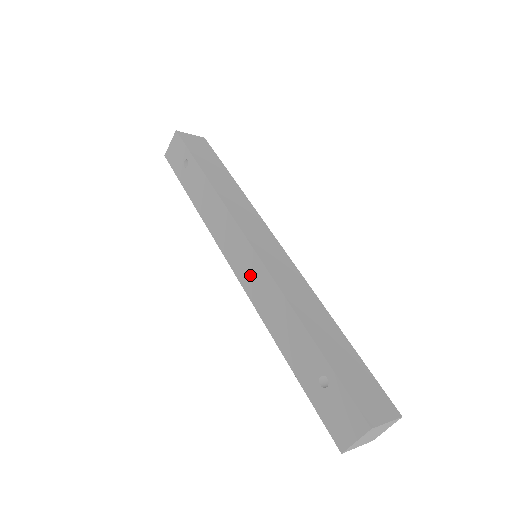
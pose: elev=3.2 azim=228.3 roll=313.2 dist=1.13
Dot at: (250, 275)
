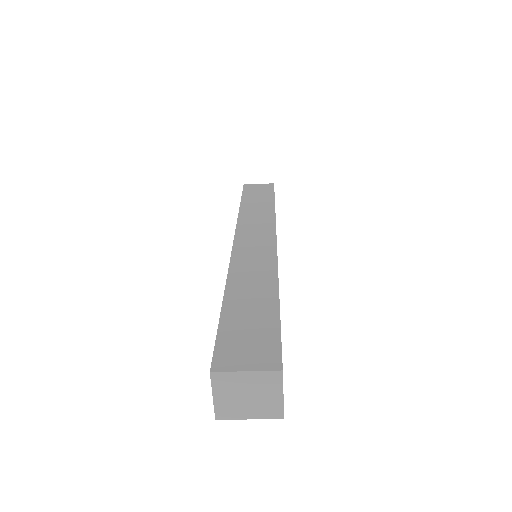
Dot at: occluded
